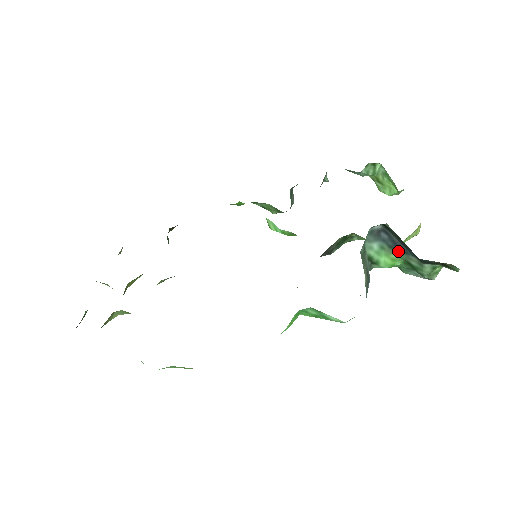
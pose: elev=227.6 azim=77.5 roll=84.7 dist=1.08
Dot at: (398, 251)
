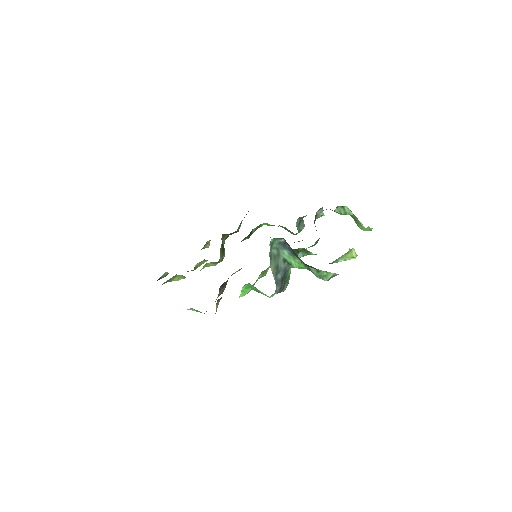
Dot at: (297, 257)
